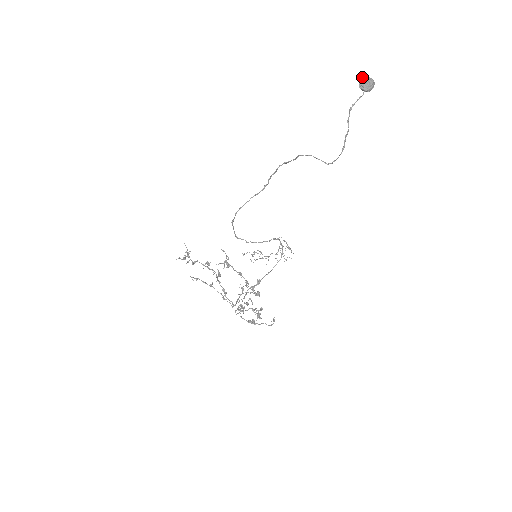
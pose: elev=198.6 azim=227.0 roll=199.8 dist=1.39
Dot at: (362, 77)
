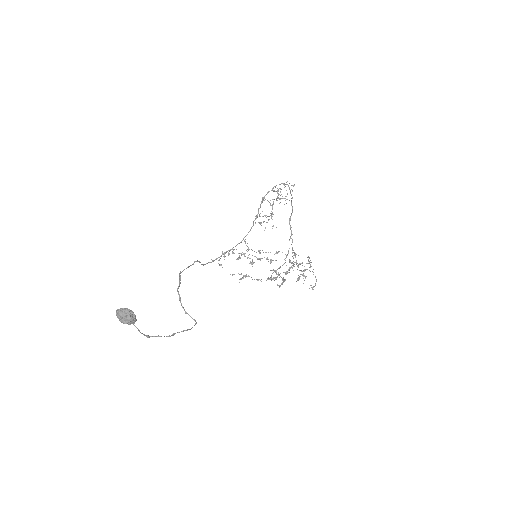
Dot at: (117, 317)
